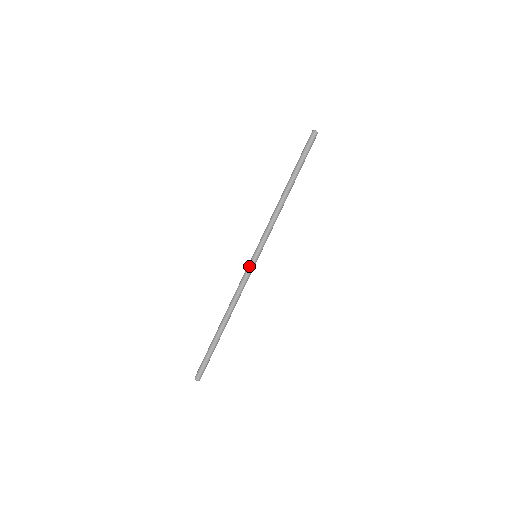
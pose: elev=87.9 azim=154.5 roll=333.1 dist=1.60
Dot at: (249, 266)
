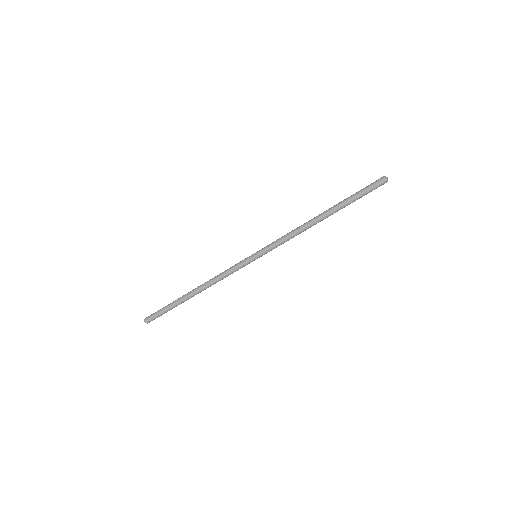
Dot at: (245, 262)
